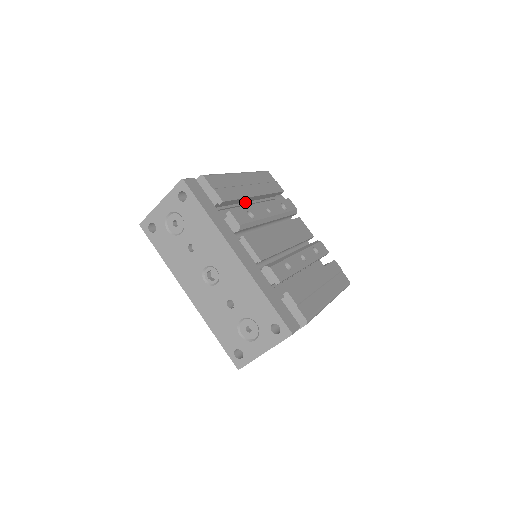
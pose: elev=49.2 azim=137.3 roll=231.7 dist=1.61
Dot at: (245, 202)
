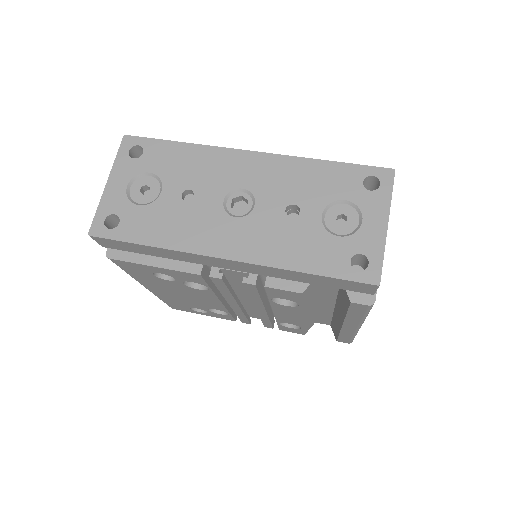
Dot at: occluded
